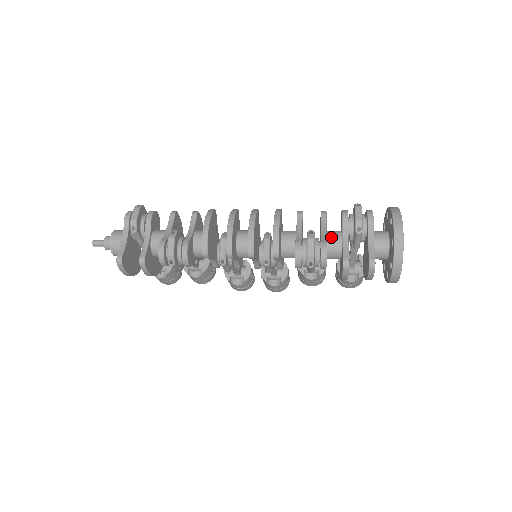
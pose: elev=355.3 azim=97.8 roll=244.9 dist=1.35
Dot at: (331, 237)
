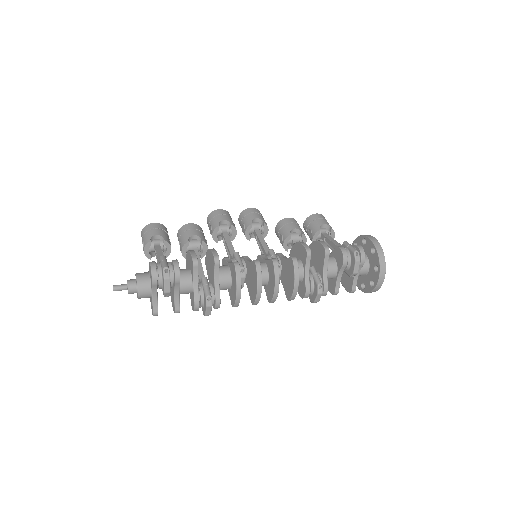
Dot at: (329, 274)
